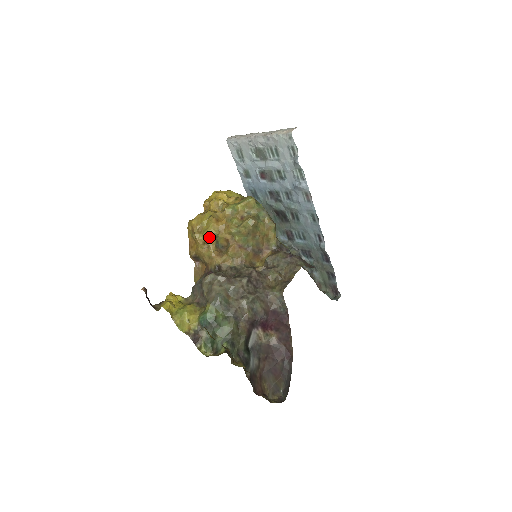
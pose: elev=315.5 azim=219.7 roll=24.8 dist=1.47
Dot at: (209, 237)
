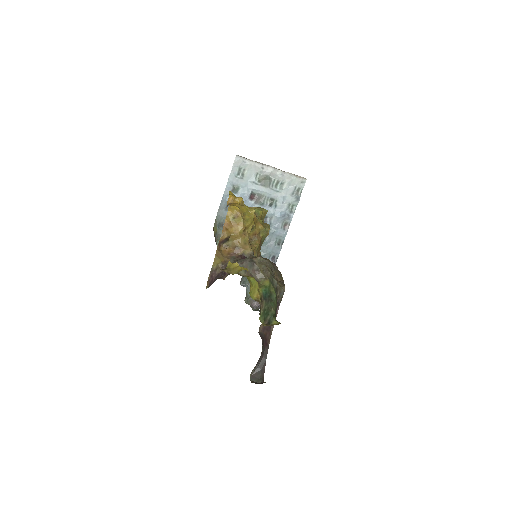
Dot at: (250, 226)
